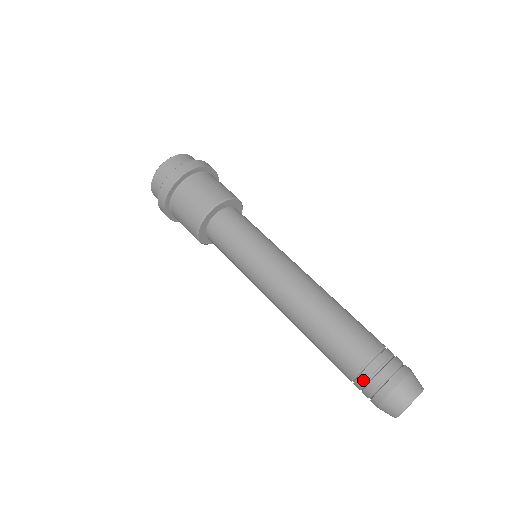
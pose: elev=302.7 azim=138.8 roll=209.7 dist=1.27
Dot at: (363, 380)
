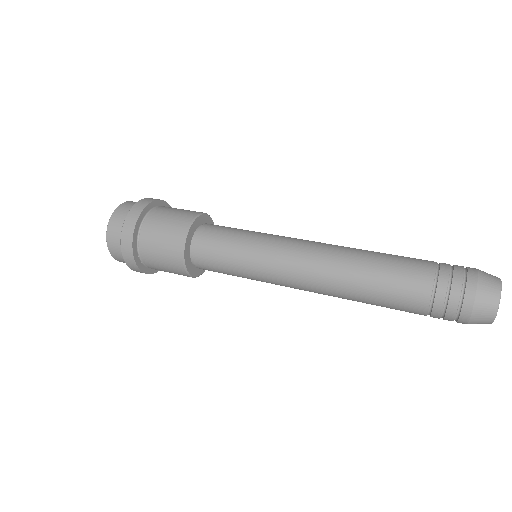
Dot at: (441, 302)
